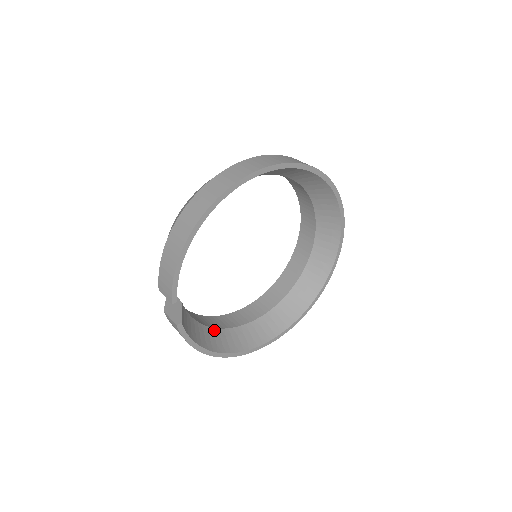
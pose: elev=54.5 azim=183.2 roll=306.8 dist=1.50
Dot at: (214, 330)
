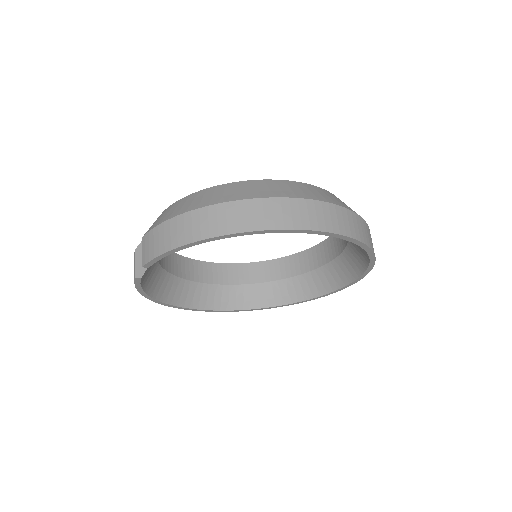
Dot at: (171, 277)
